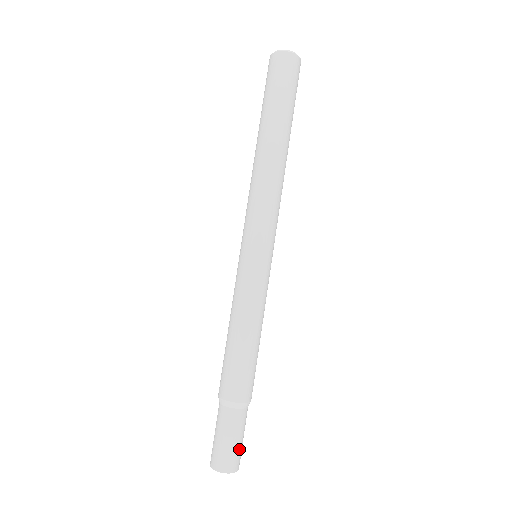
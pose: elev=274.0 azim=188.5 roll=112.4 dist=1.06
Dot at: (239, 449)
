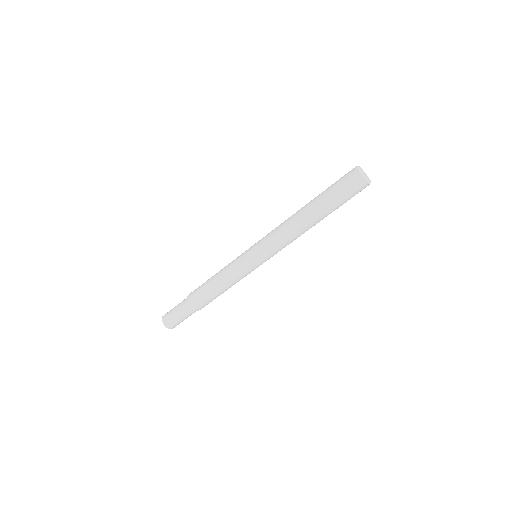
Dot at: (175, 321)
